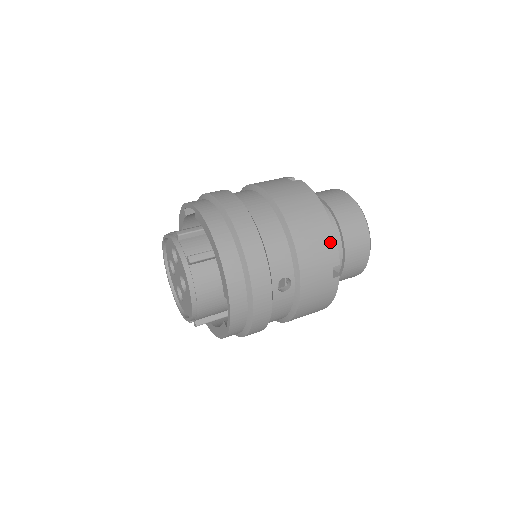
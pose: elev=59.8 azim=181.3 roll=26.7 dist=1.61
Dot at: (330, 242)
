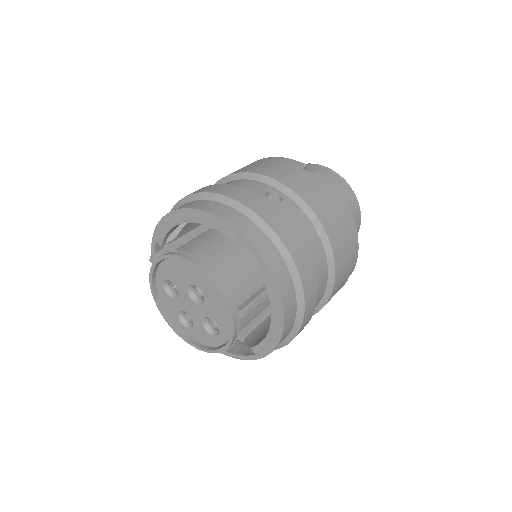
Dot at: (280, 160)
